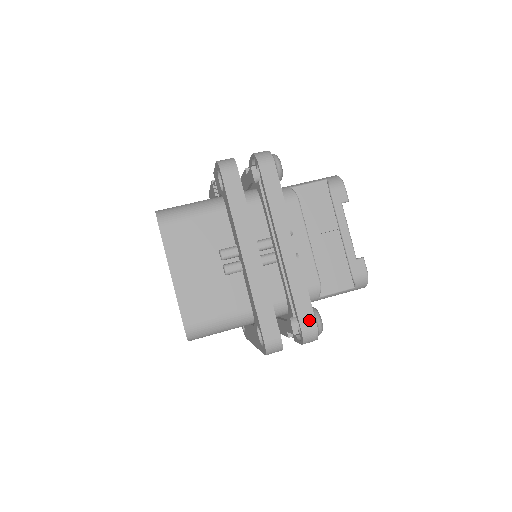
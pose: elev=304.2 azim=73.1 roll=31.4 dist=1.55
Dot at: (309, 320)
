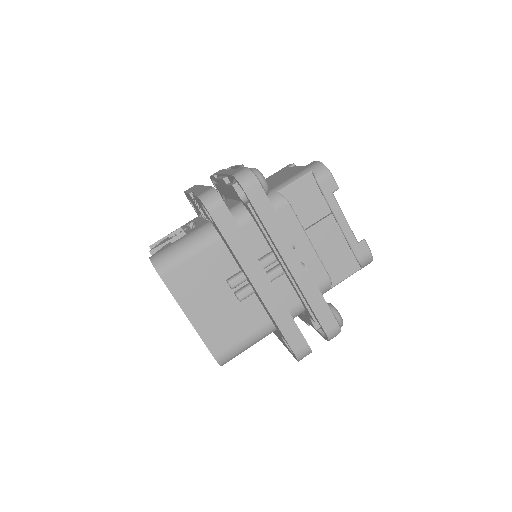
Dot at: (330, 322)
